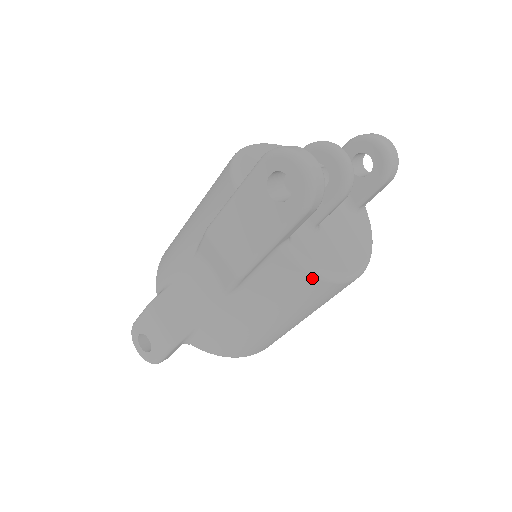
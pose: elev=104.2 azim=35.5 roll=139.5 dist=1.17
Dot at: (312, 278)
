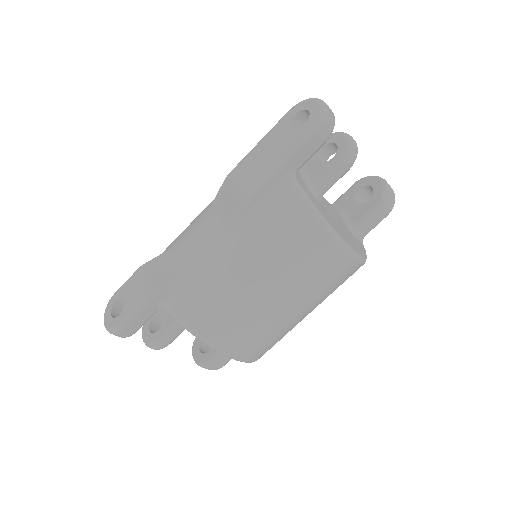
Dot at: (308, 215)
